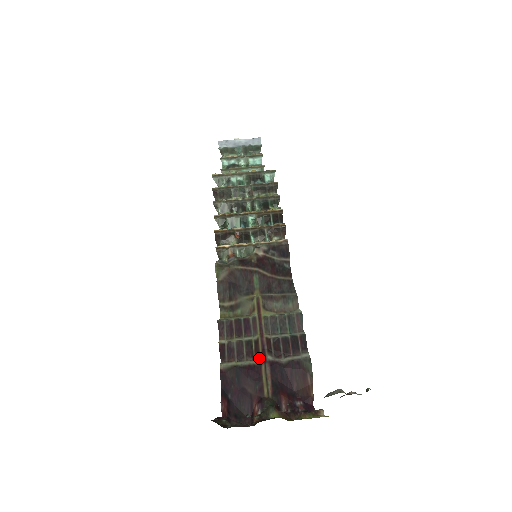
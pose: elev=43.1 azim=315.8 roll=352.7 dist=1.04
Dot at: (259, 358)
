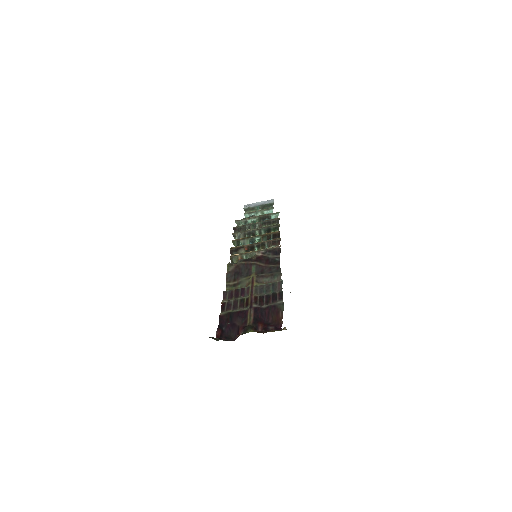
Dot at: (248, 307)
